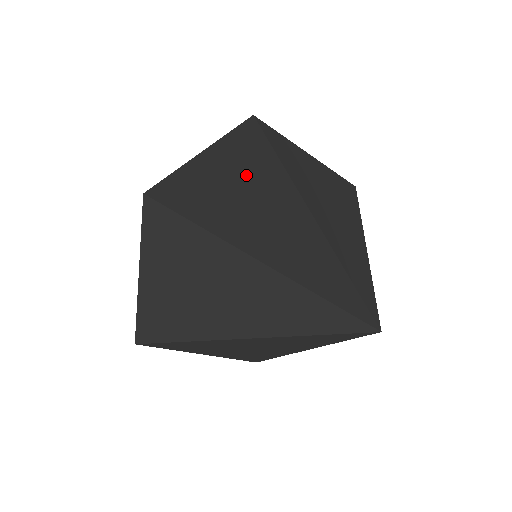
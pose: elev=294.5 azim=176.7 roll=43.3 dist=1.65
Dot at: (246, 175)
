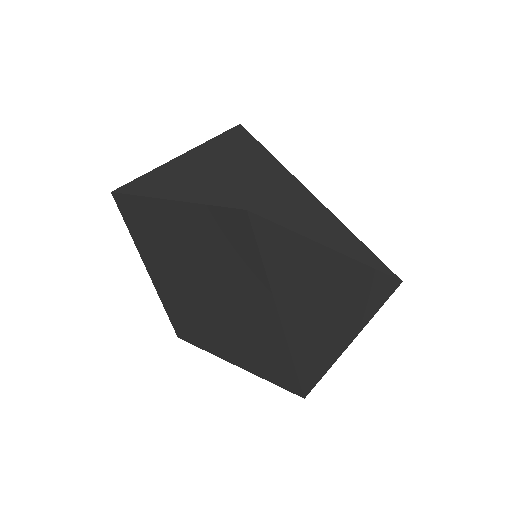
Dot at: (242, 164)
